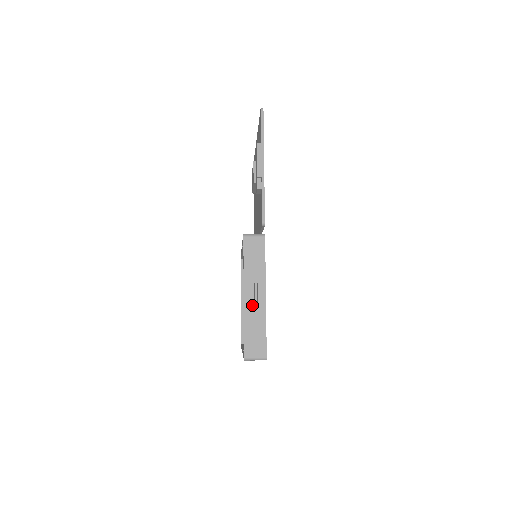
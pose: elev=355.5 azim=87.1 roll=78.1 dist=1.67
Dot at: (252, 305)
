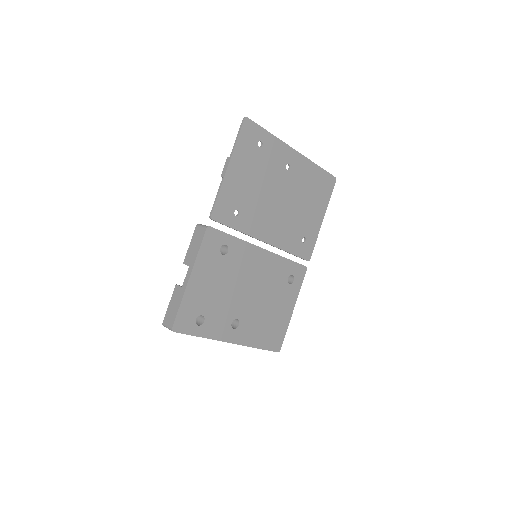
Dot at: occluded
